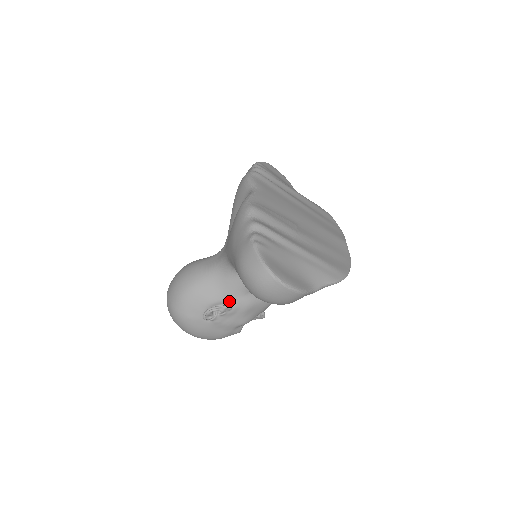
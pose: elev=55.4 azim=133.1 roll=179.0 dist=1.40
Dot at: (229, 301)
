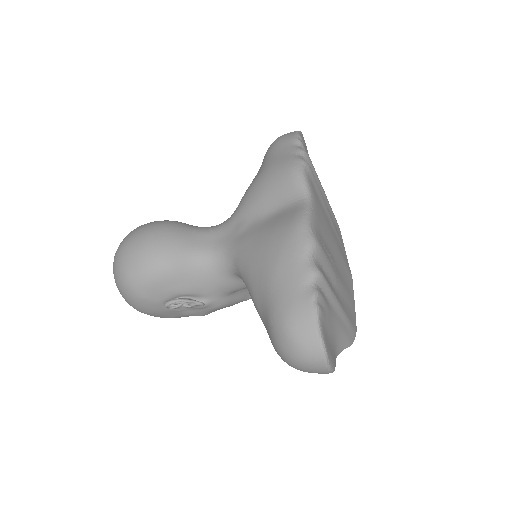
Dot at: (204, 297)
